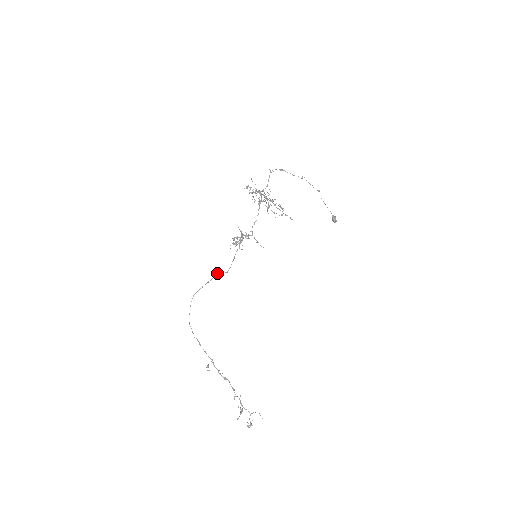
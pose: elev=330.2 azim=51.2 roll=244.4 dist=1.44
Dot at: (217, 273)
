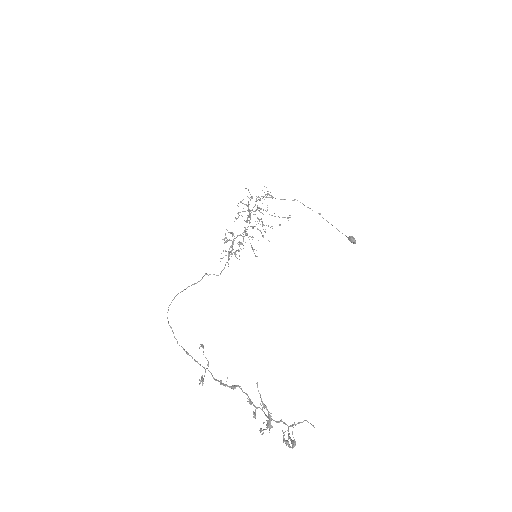
Dot at: (206, 274)
